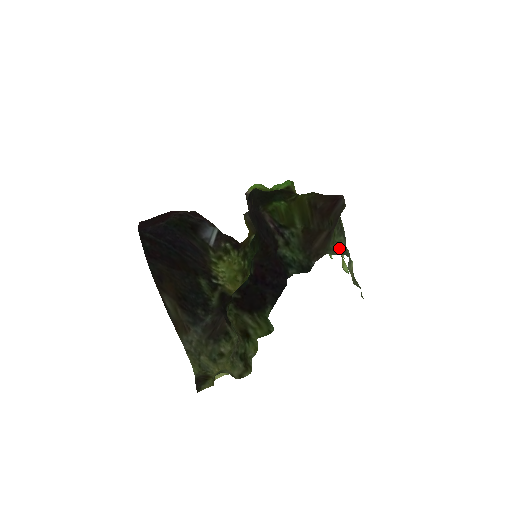
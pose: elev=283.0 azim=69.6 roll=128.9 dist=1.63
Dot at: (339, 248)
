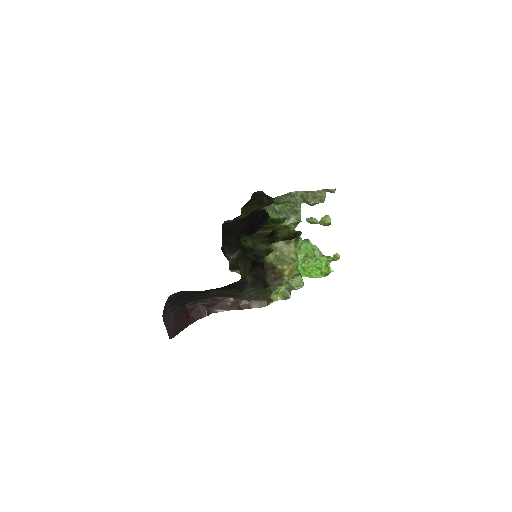
Dot at: (285, 198)
